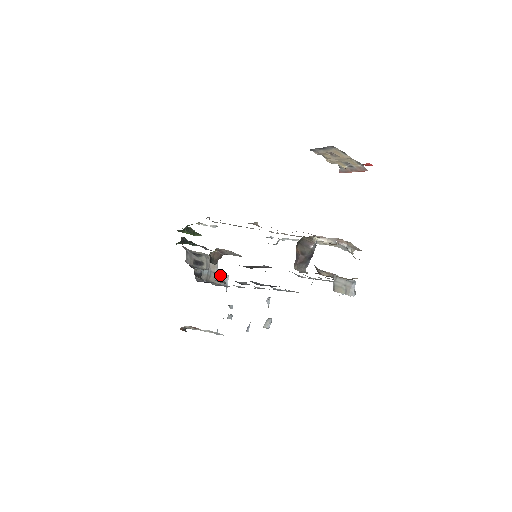
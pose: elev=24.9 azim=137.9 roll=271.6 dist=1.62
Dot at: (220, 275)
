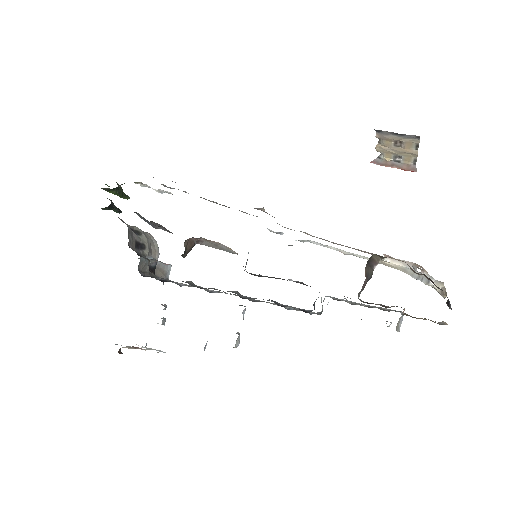
Dot at: (163, 264)
